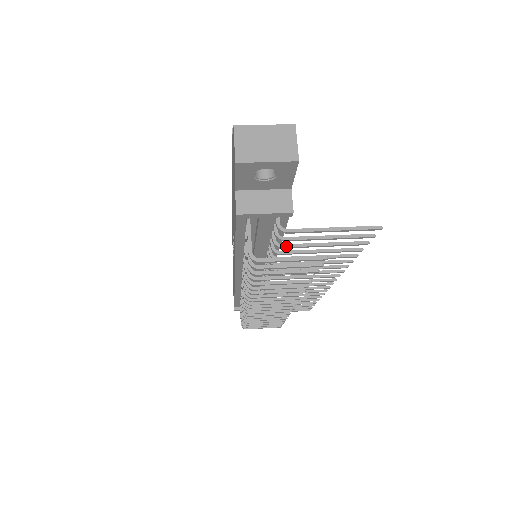
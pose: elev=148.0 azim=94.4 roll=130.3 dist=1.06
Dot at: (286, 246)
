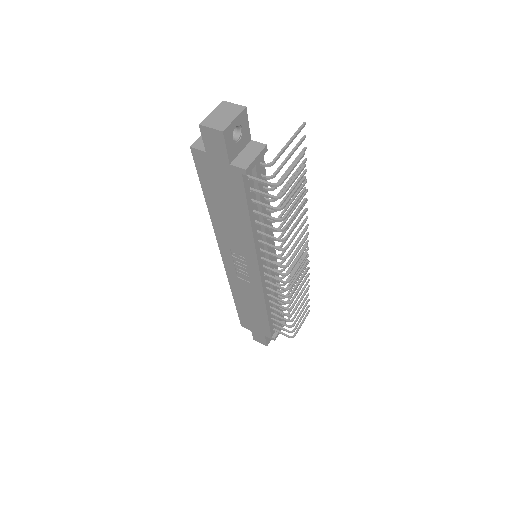
Dot at: occluded
